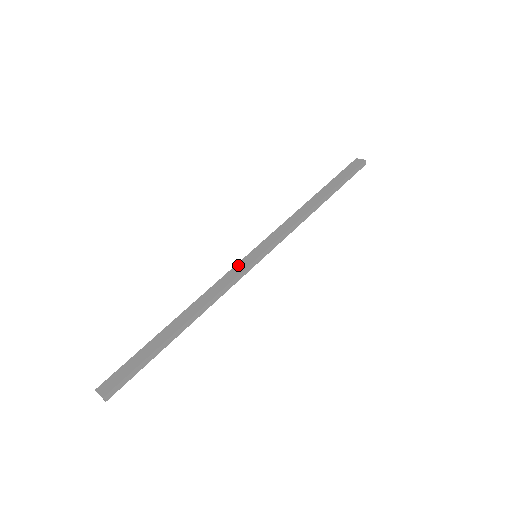
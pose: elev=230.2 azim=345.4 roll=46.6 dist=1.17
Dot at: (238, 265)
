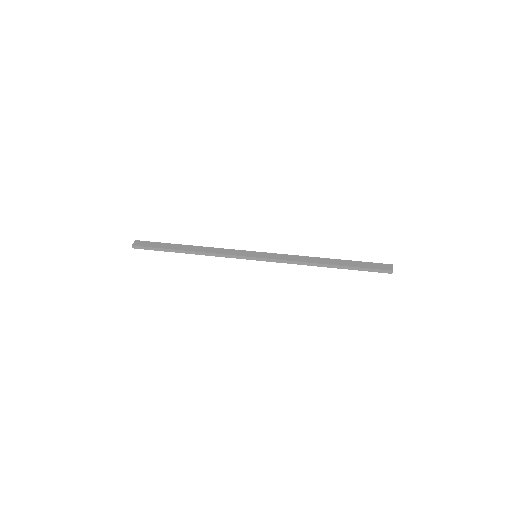
Dot at: (243, 251)
